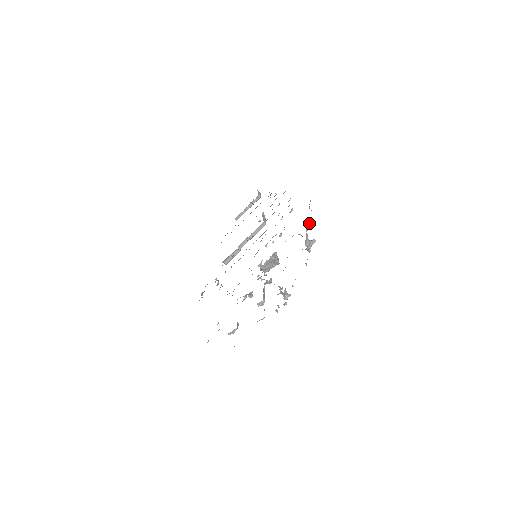
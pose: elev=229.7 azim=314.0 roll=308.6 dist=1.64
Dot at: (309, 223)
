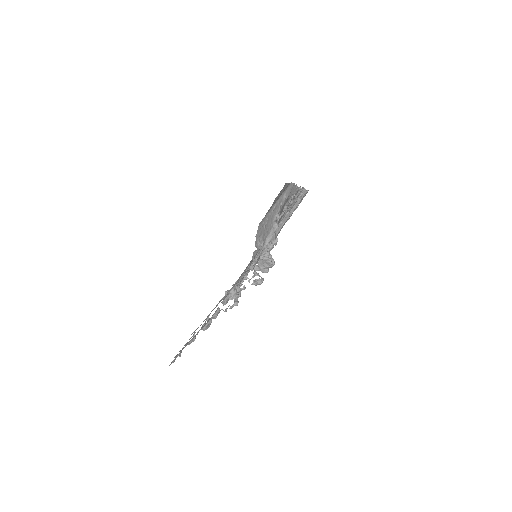
Dot at: occluded
